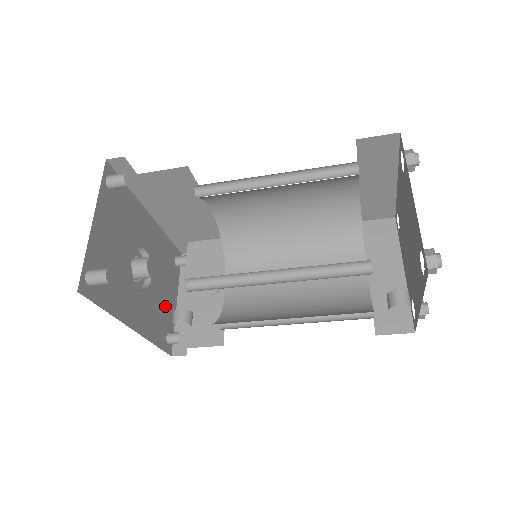
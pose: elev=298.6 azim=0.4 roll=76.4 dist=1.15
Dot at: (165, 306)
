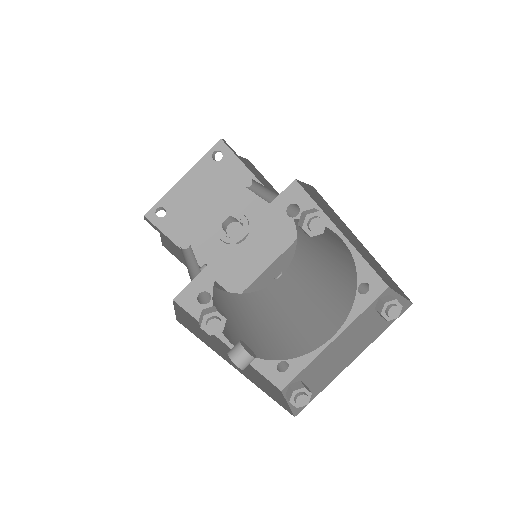
Dot at: (256, 268)
